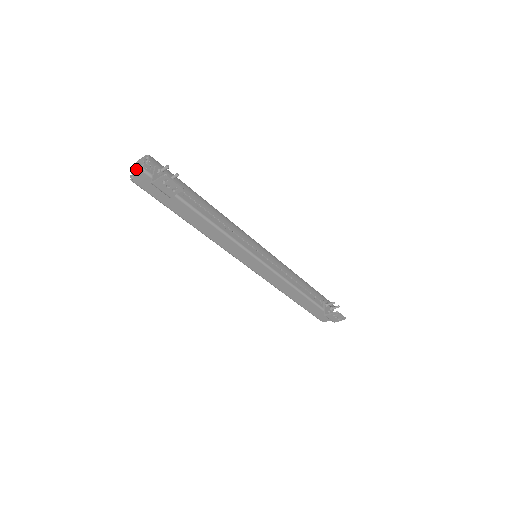
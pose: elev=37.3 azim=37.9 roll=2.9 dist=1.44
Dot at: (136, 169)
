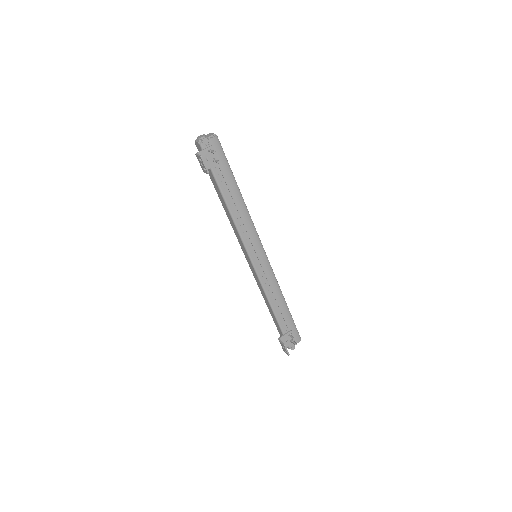
Dot at: (199, 138)
